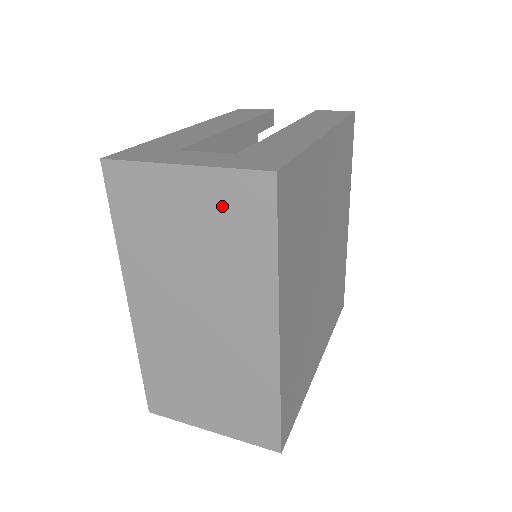
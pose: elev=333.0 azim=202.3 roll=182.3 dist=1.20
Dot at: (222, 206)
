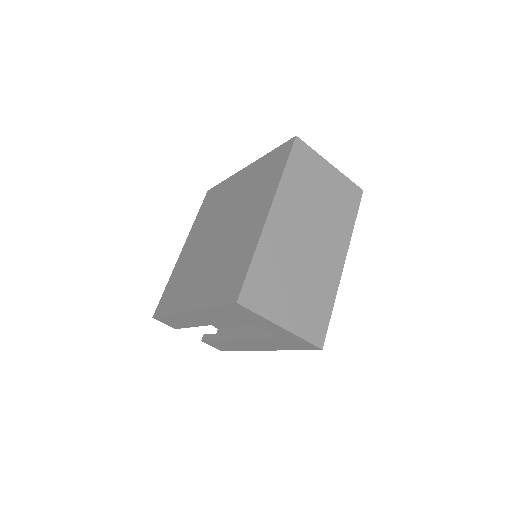
Dot at: (341, 190)
